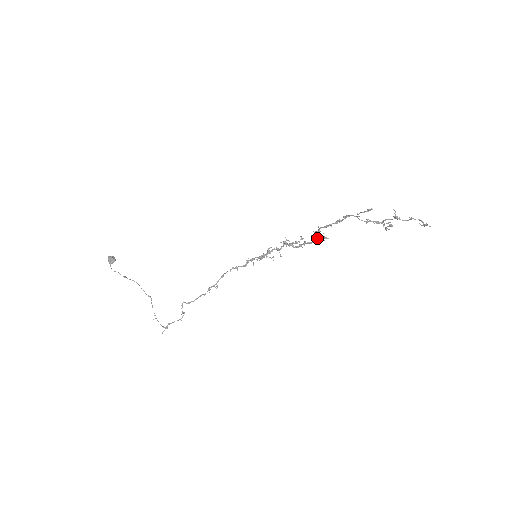
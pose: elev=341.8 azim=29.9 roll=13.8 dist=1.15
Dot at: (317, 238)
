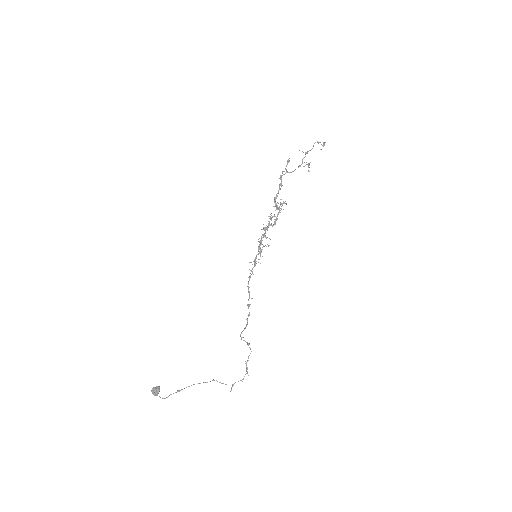
Dot at: (279, 207)
